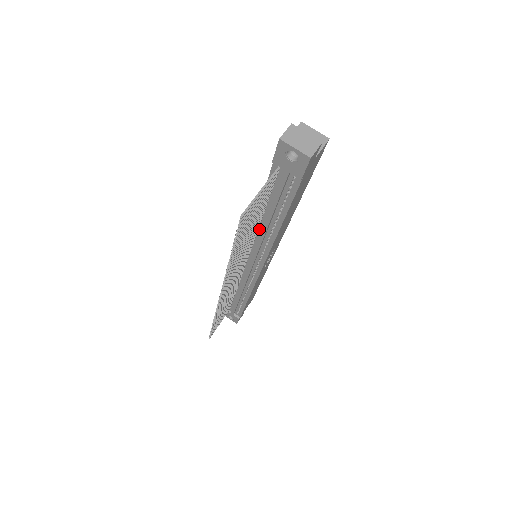
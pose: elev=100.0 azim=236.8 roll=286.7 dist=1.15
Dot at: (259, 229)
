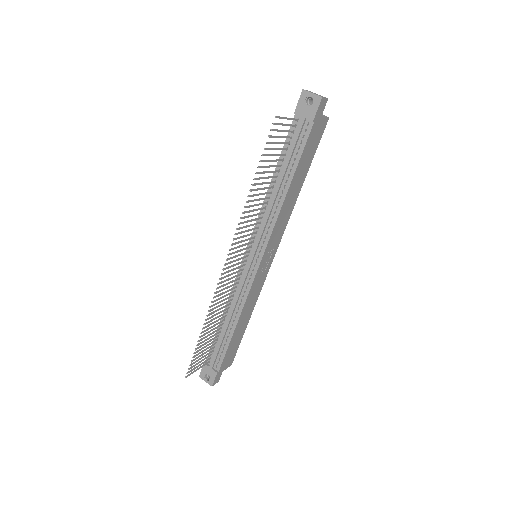
Dot at: (269, 200)
